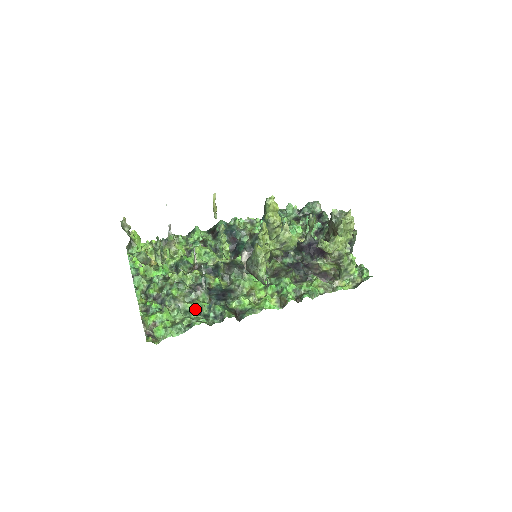
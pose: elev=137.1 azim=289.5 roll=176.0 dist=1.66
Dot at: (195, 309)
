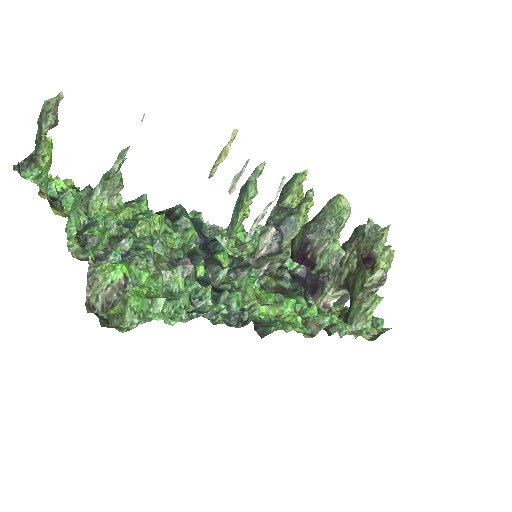
Dot at: (189, 292)
